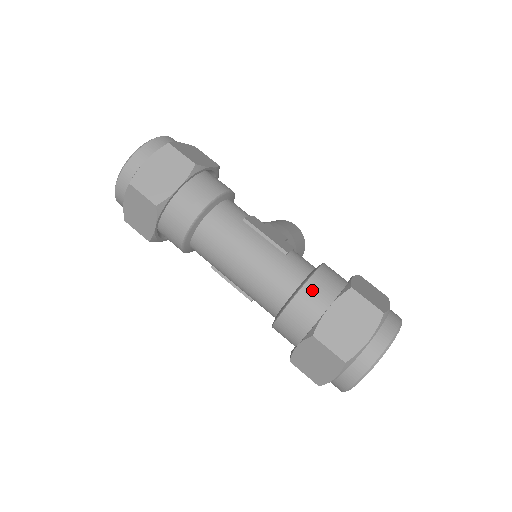
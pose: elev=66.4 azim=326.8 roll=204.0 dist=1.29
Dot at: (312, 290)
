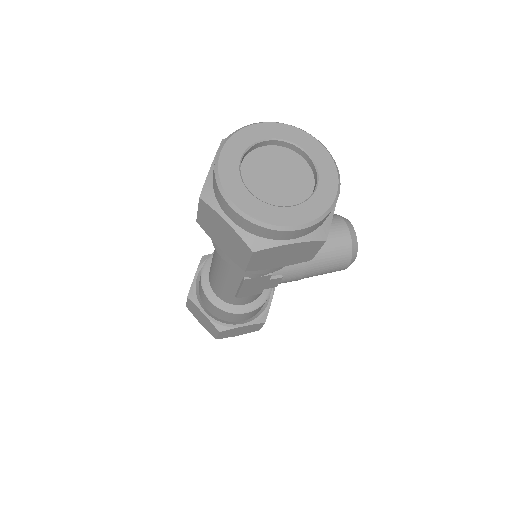
Dot at: occluded
